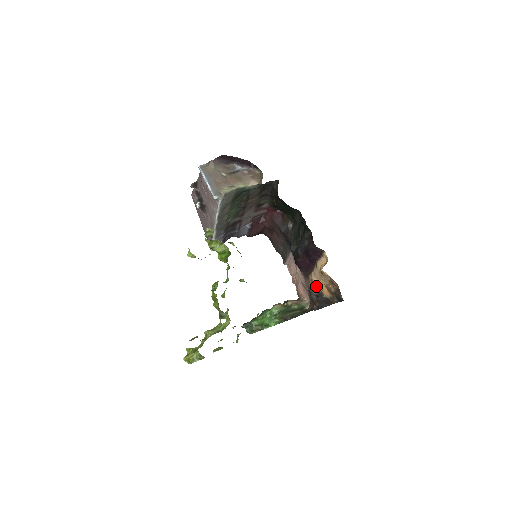
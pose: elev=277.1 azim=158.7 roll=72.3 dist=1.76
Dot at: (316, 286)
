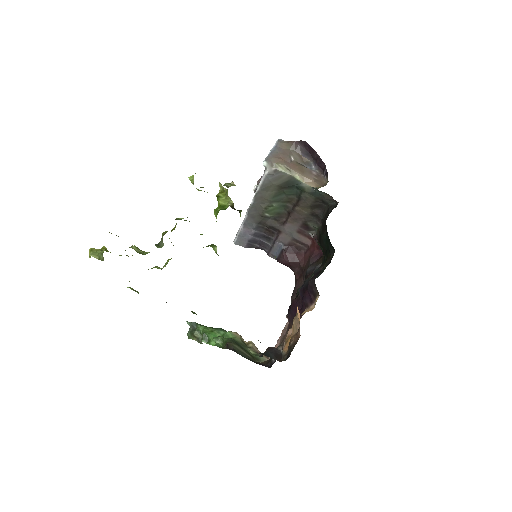
Dot at: occluded
